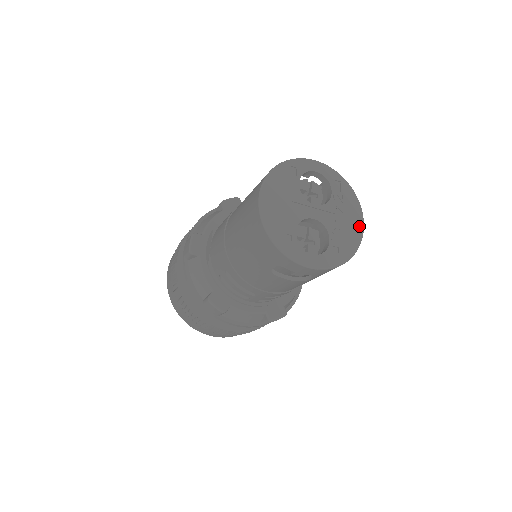
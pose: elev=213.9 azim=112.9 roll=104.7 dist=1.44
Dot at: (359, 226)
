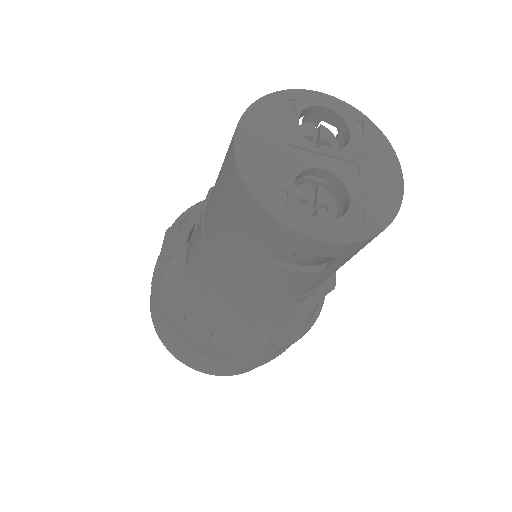
Dot at: (396, 182)
